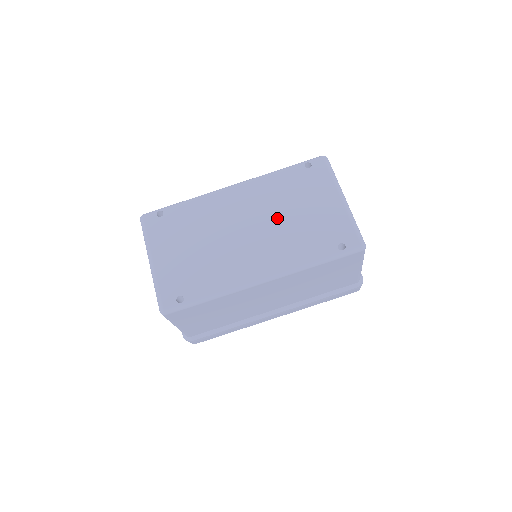
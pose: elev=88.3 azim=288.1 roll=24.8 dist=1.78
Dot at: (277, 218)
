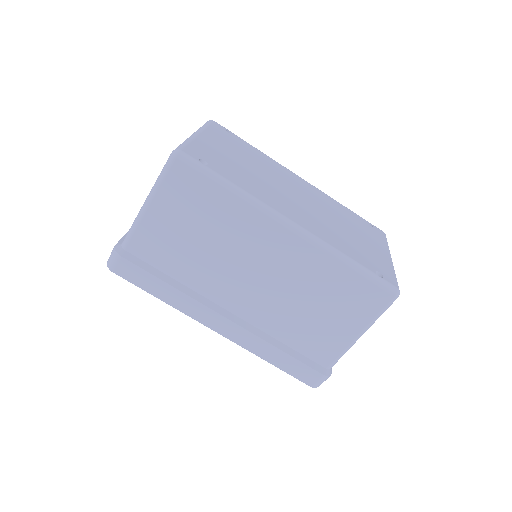
Dot at: (329, 216)
